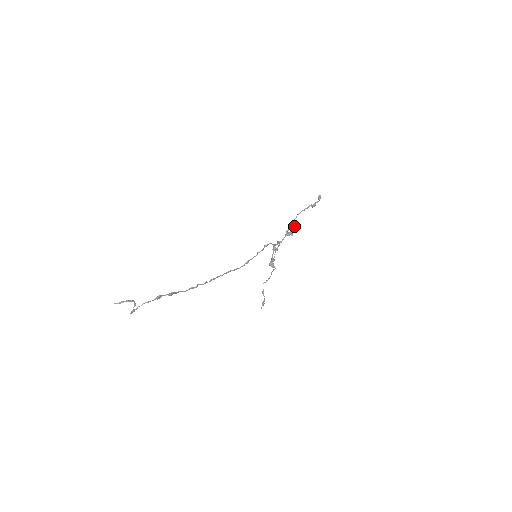
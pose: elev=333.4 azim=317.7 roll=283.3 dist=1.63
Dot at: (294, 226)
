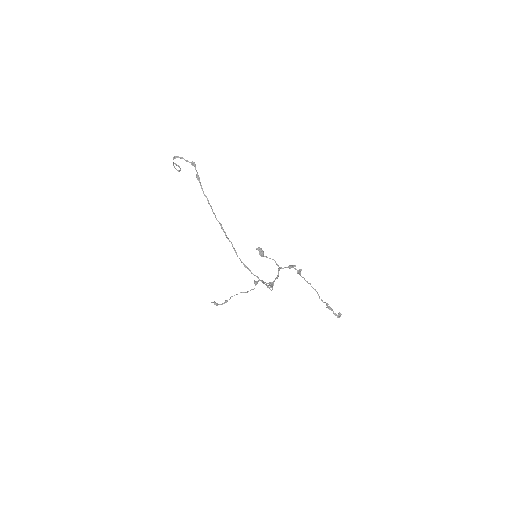
Dot at: (300, 270)
